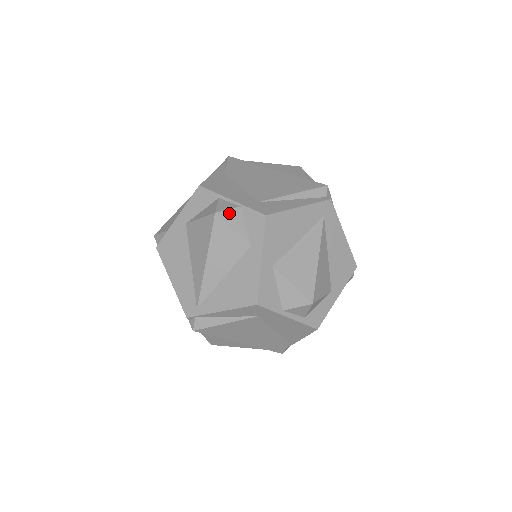
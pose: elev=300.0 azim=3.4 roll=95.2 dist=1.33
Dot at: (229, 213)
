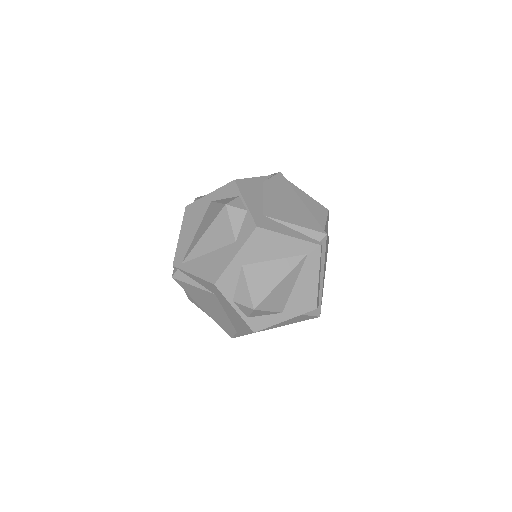
Dot at: (235, 210)
